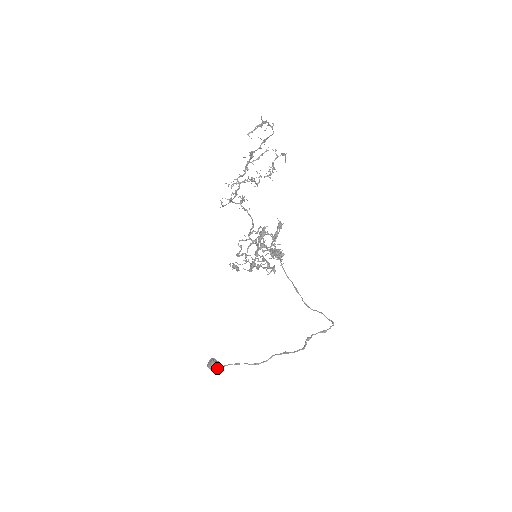
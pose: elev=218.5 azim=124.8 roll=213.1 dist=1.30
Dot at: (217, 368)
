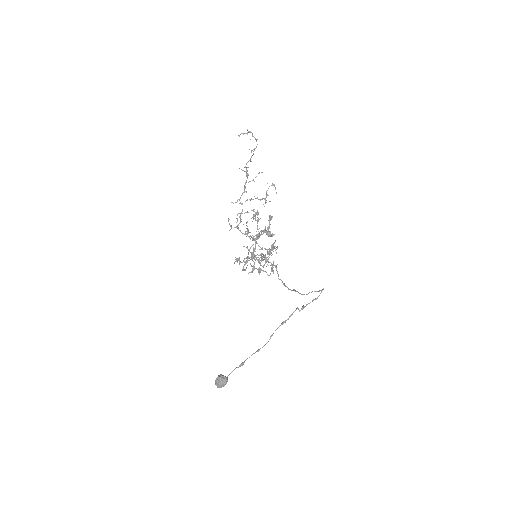
Dot at: (223, 378)
